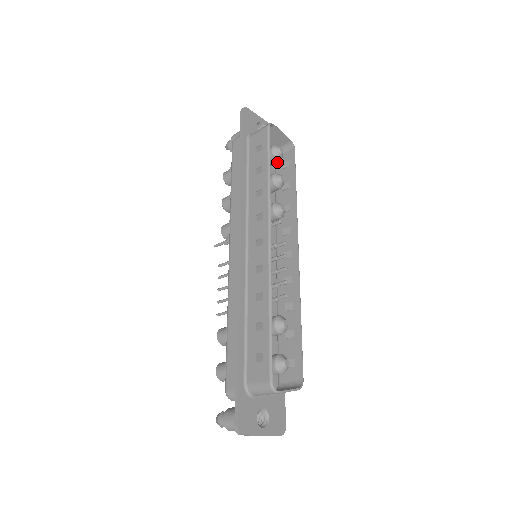
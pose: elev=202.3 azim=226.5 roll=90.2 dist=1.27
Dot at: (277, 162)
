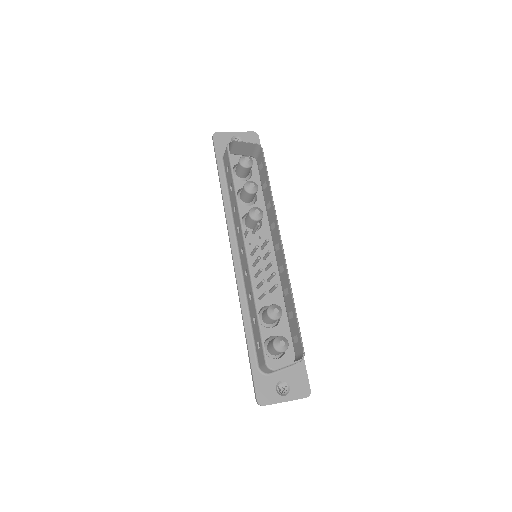
Dot at: (258, 164)
